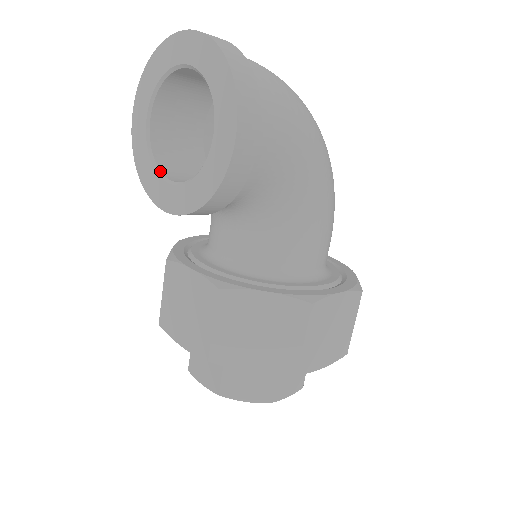
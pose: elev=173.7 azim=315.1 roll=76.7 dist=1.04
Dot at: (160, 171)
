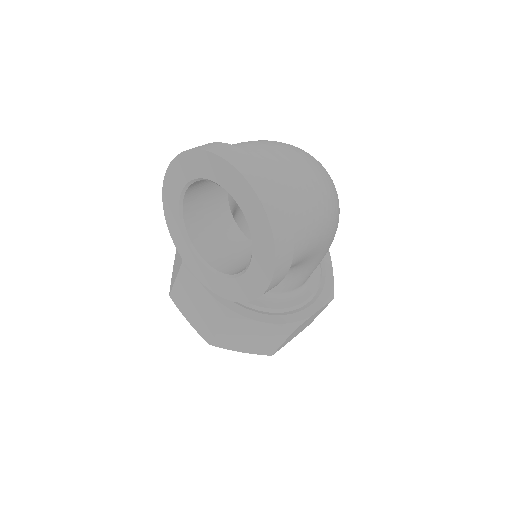
Dot at: (190, 240)
